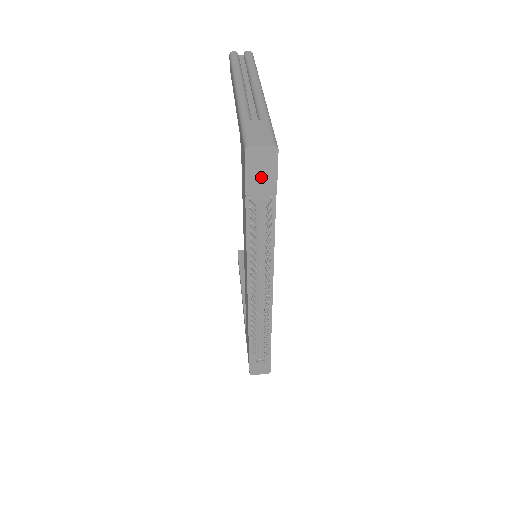
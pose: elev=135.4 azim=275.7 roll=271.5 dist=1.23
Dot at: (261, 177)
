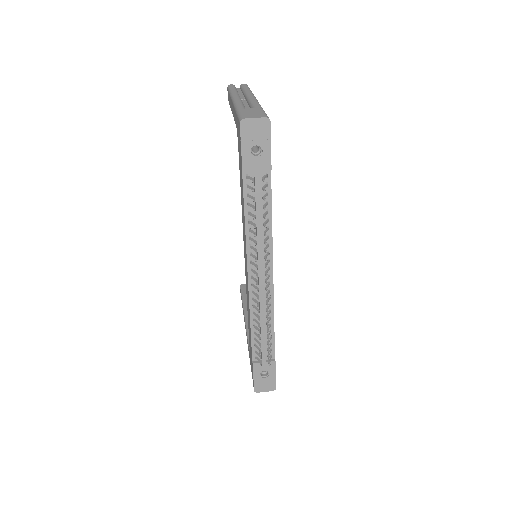
Dot at: (256, 153)
